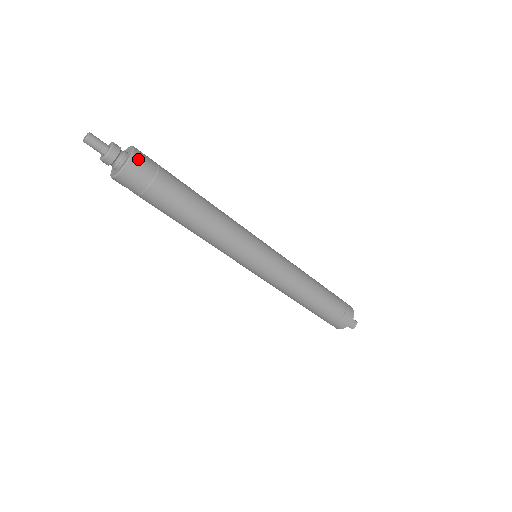
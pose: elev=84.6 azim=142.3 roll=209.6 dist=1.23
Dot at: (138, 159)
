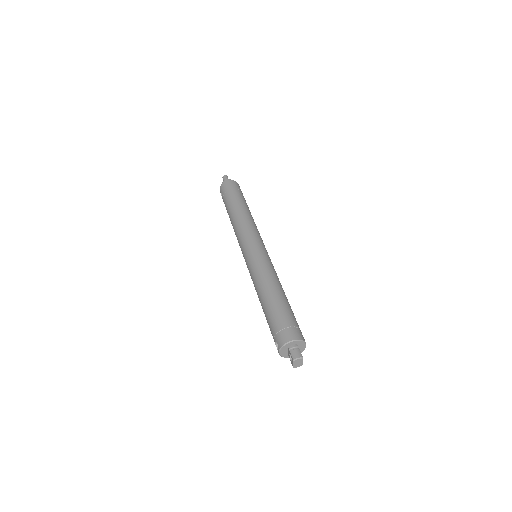
Dot at: (236, 183)
